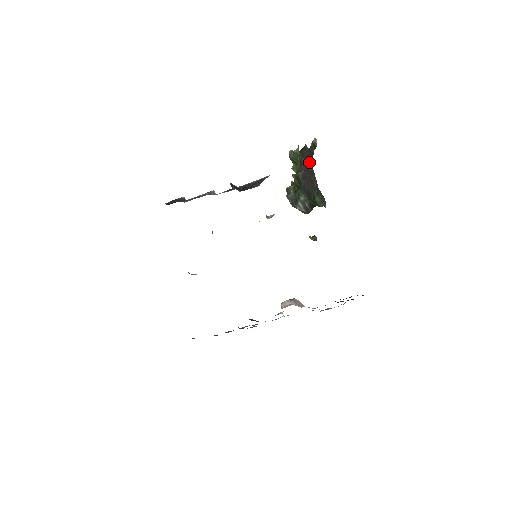
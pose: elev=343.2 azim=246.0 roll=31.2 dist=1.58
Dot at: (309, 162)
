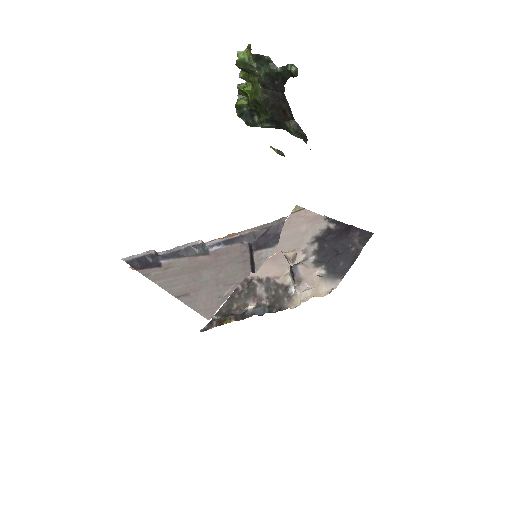
Dot at: (278, 86)
